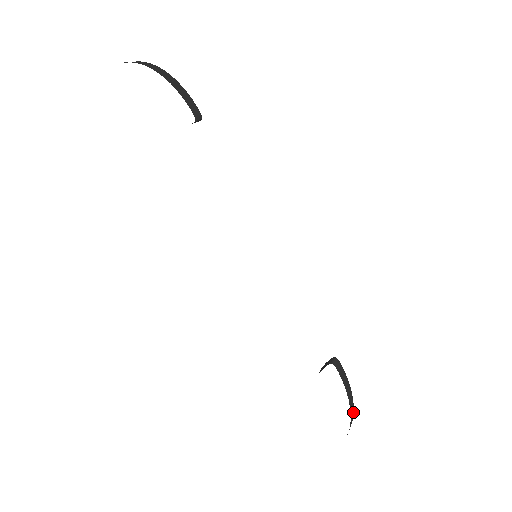
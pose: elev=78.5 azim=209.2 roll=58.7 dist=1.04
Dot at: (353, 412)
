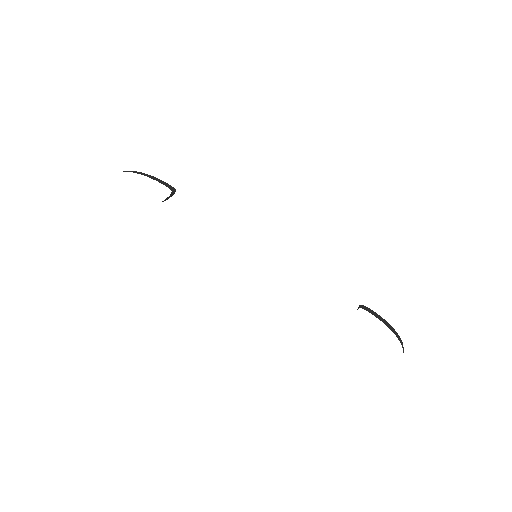
Dot at: (399, 336)
